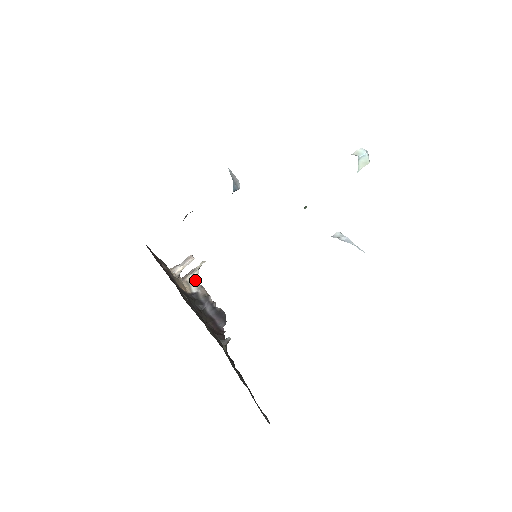
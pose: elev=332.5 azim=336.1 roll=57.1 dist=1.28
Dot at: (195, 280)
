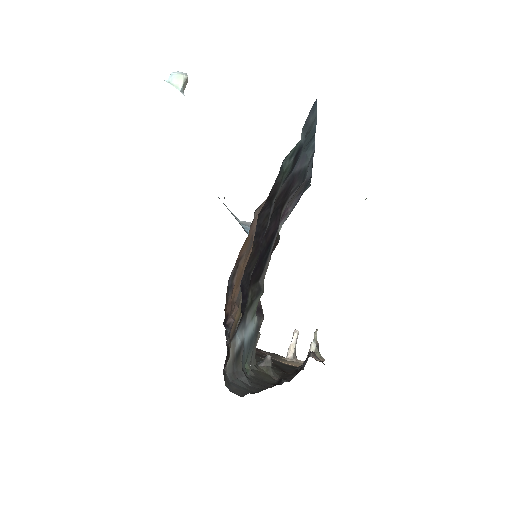
Dot at: occluded
